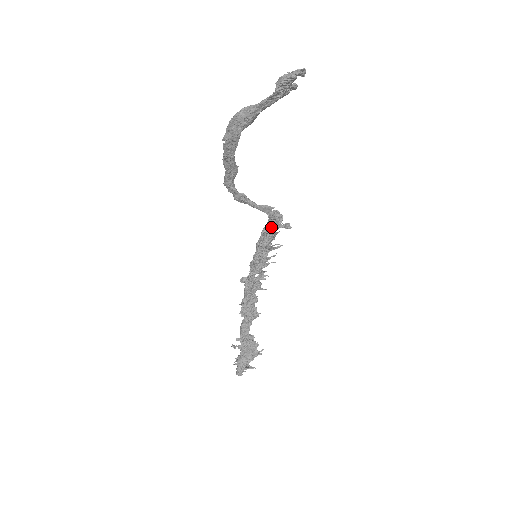
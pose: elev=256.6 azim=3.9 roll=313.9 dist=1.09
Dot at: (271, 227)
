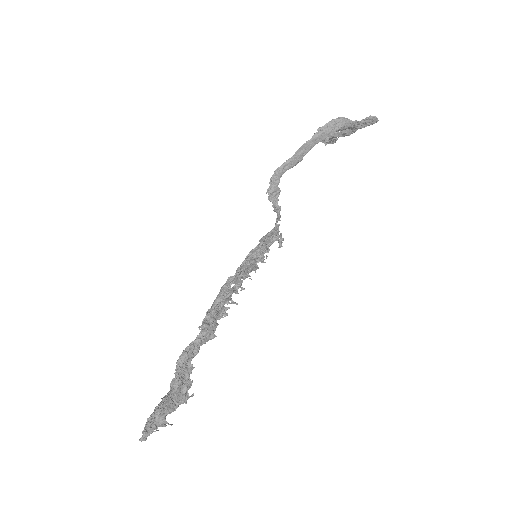
Dot at: (270, 238)
